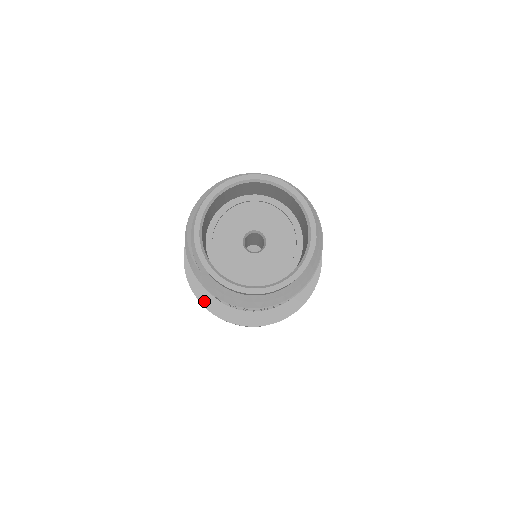
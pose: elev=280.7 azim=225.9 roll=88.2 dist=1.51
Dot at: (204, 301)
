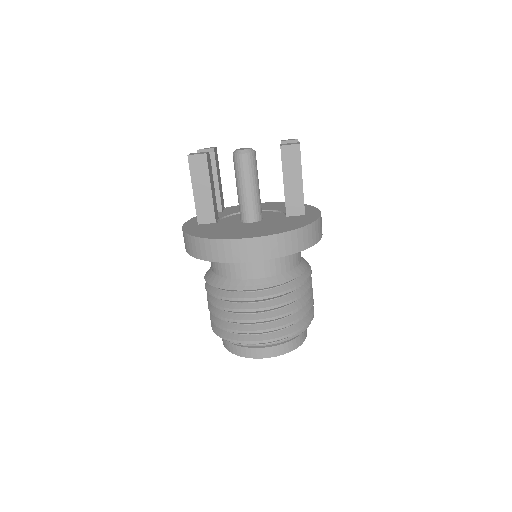
Dot at: occluded
